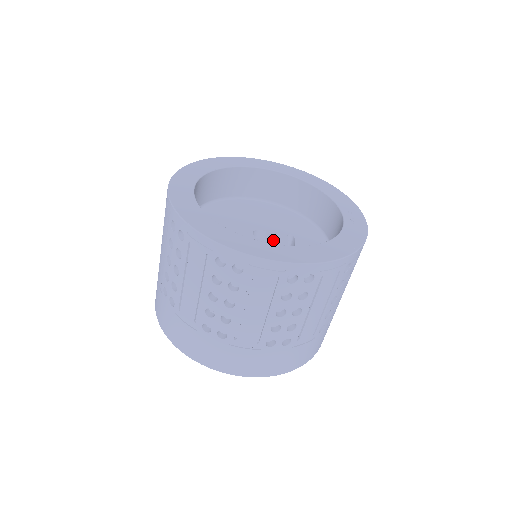
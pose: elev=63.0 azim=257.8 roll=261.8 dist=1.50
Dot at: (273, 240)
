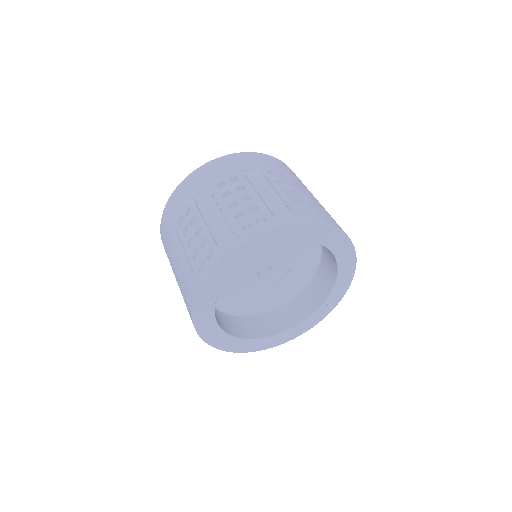
Dot at: (269, 277)
